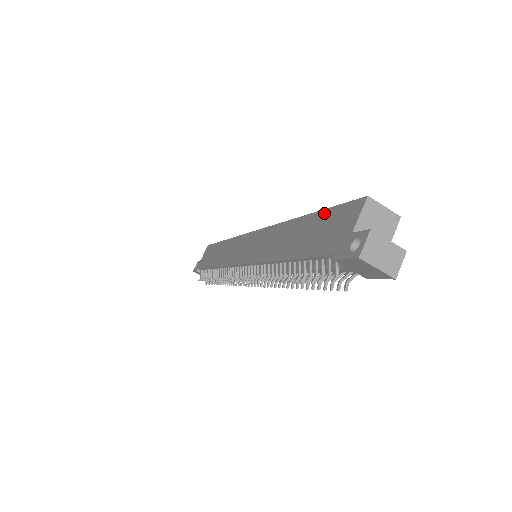
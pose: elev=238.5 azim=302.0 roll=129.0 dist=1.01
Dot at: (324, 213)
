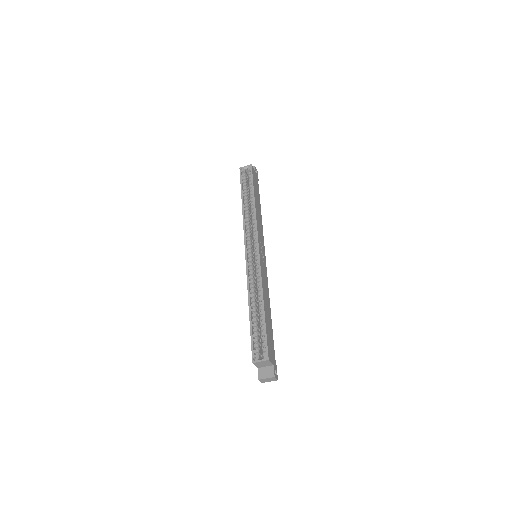
Dot at: (251, 333)
